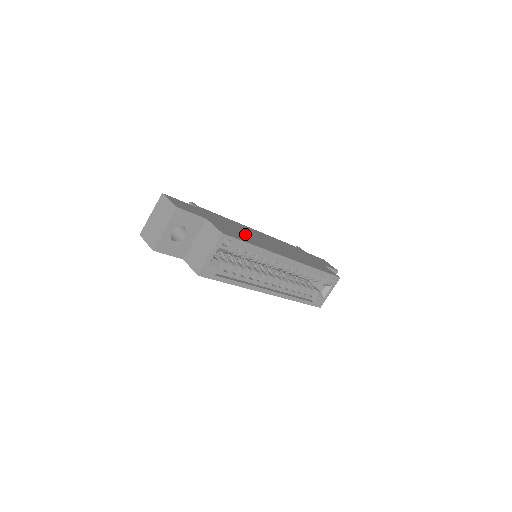
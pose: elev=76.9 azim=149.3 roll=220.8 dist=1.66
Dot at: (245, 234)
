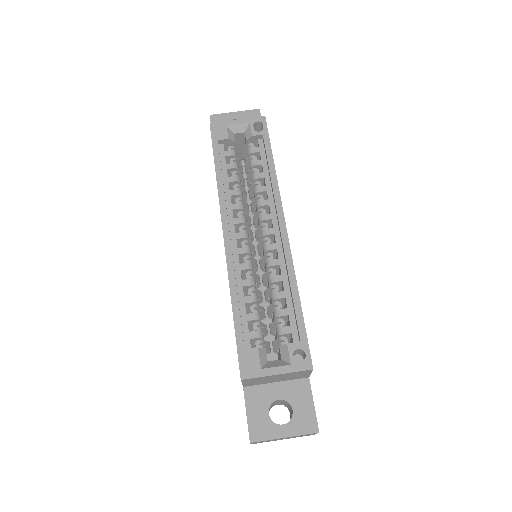
Dot at: occluded
